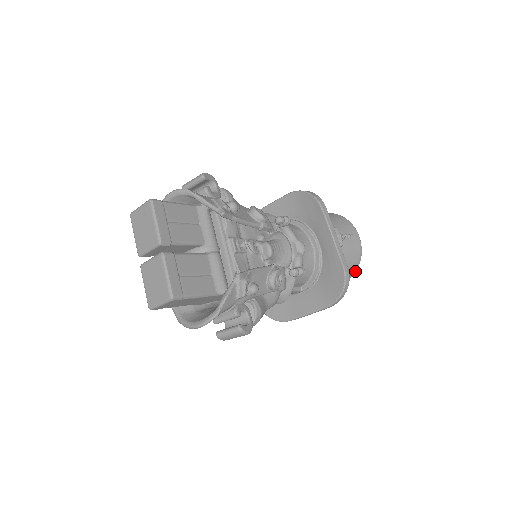
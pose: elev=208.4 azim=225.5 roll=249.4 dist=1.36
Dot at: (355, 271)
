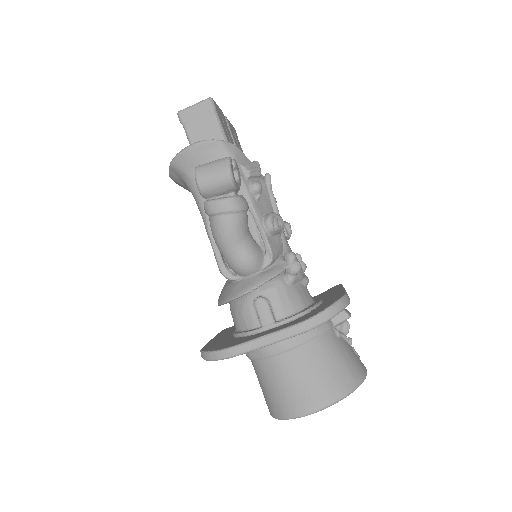
Dot at: (347, 392)
